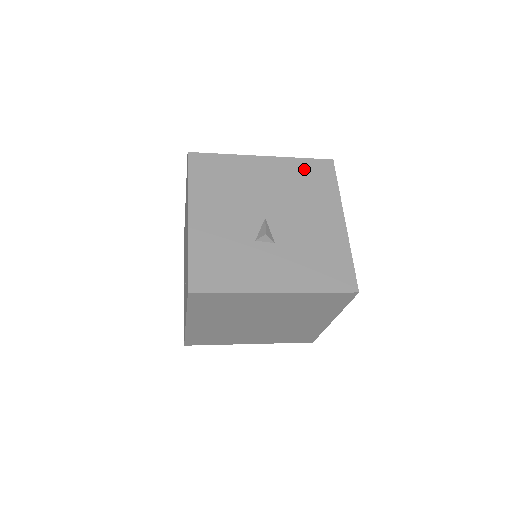
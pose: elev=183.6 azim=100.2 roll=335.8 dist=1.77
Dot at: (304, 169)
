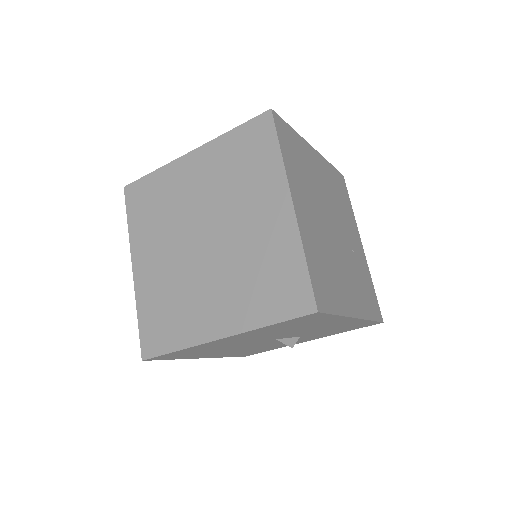
Dot at: occluded
